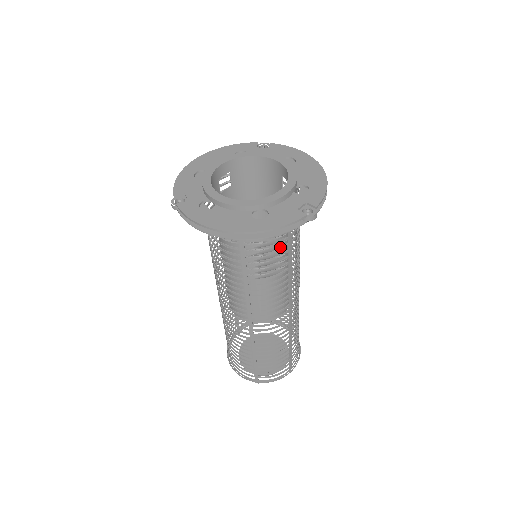
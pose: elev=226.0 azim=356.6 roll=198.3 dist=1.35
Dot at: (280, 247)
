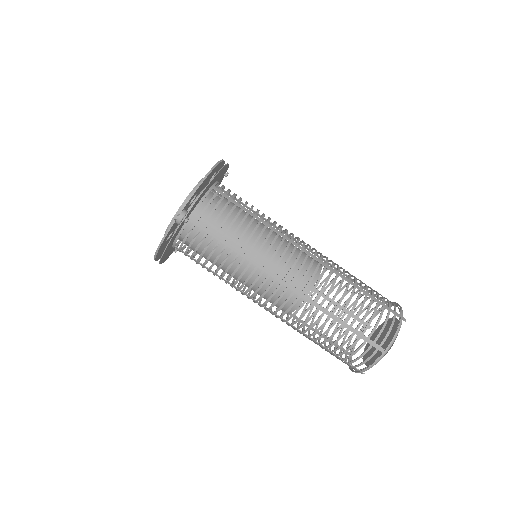
Dot at: (214, 247)
